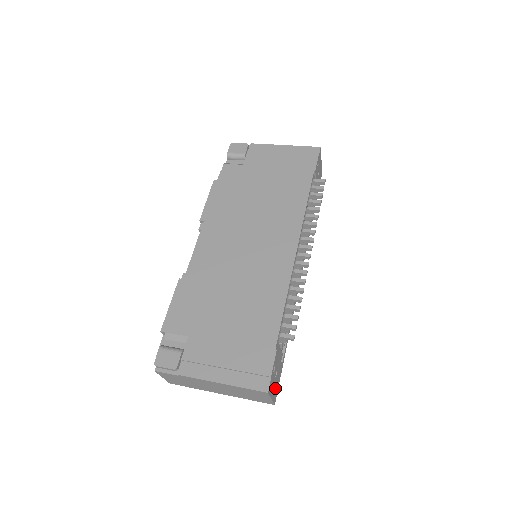
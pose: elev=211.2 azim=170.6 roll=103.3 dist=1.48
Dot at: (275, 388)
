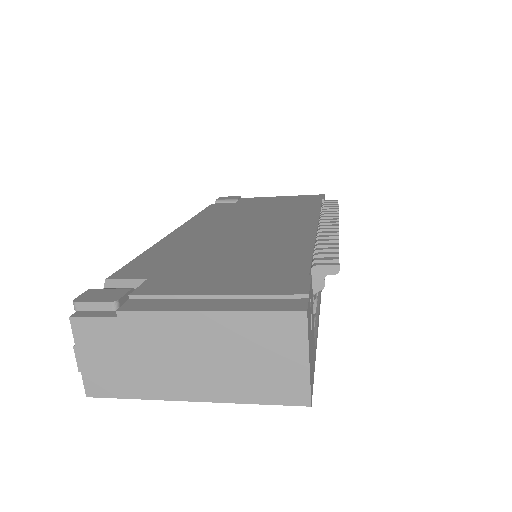
Dot at: (311, 362)
